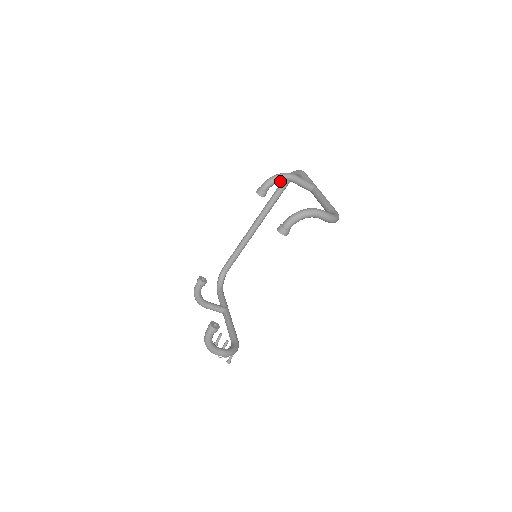
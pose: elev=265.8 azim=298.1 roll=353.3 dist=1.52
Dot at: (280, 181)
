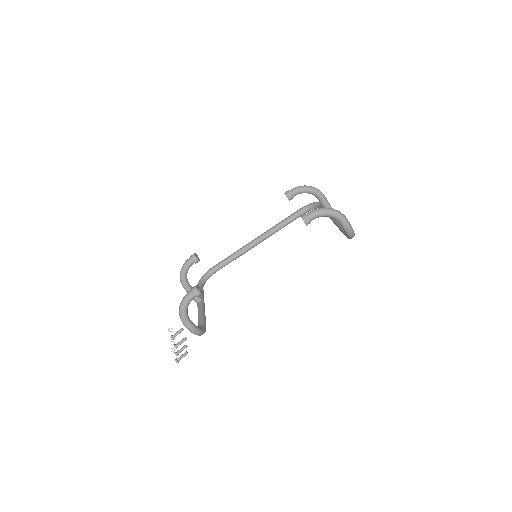
Dot at: (309, 192)
